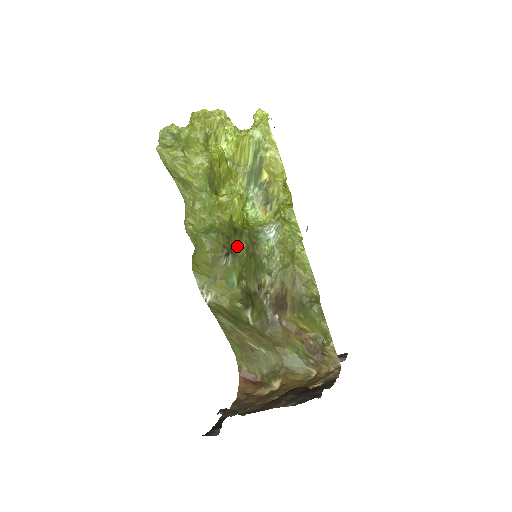
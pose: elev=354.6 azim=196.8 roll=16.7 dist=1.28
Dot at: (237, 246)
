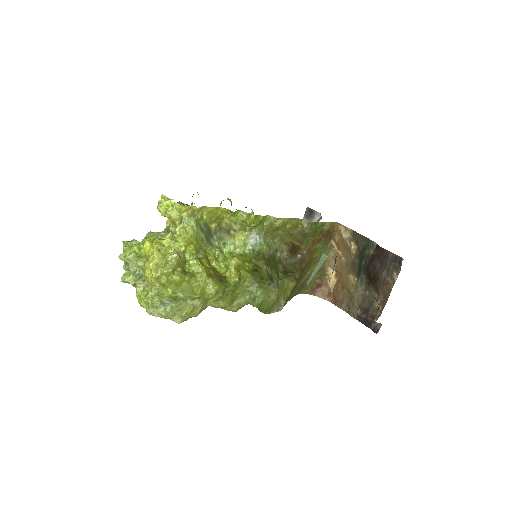
Dot at: (267, 273)
